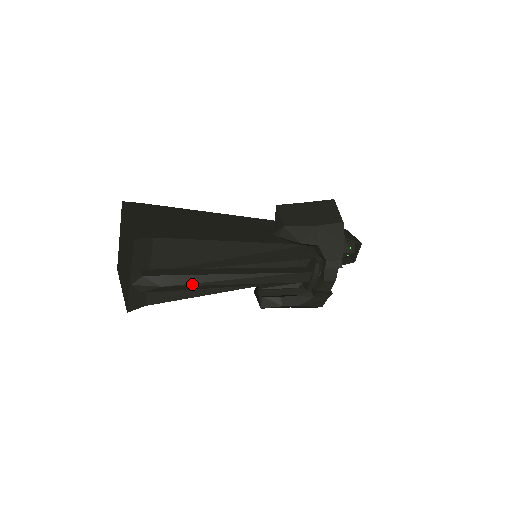
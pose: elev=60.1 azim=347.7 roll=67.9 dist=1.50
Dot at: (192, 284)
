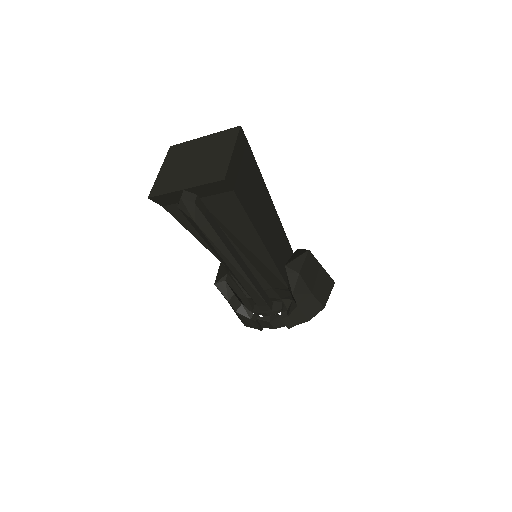
Dot at: (211, 241)
